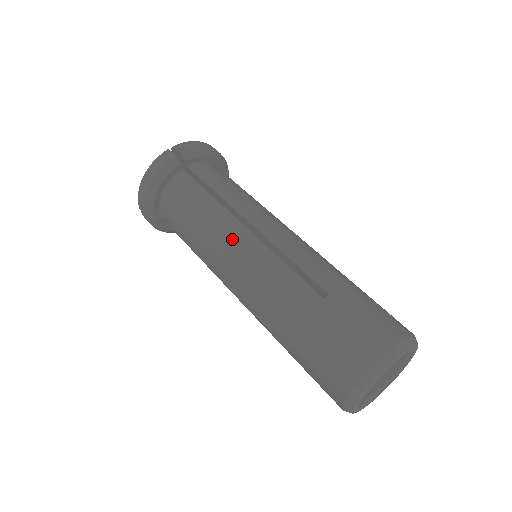
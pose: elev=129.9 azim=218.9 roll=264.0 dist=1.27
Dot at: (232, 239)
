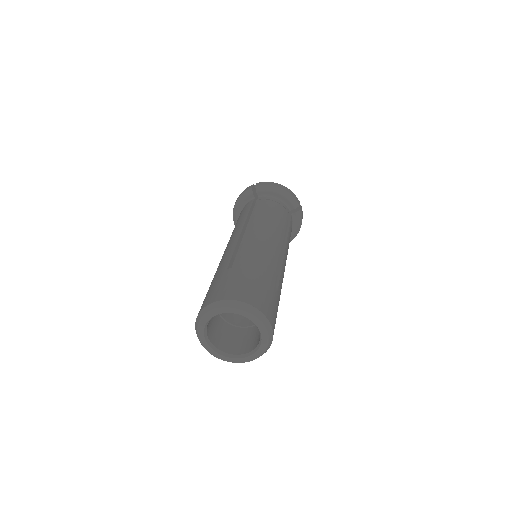
Dot at: (233, 235)
